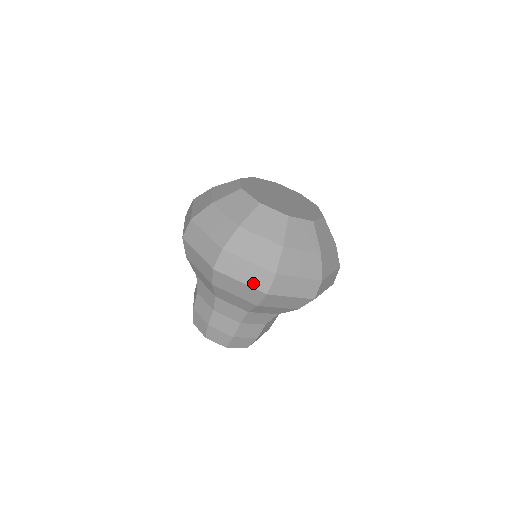
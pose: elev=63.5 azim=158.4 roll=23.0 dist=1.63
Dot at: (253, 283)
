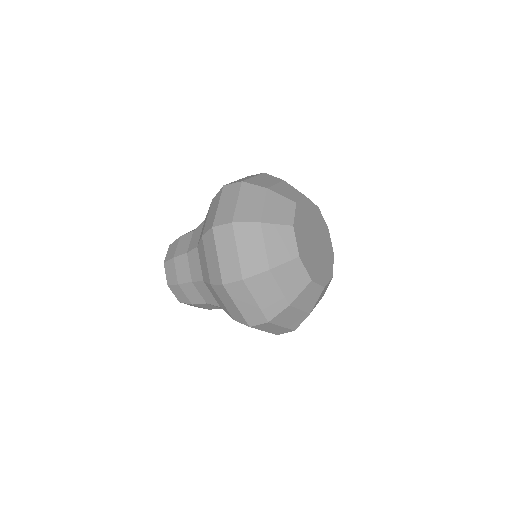
Dot at: (246, 314)
